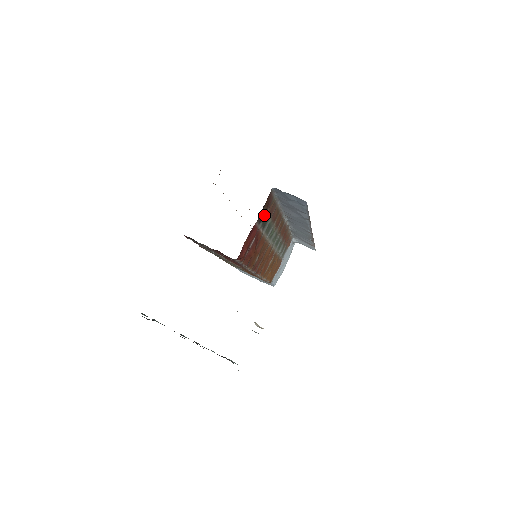
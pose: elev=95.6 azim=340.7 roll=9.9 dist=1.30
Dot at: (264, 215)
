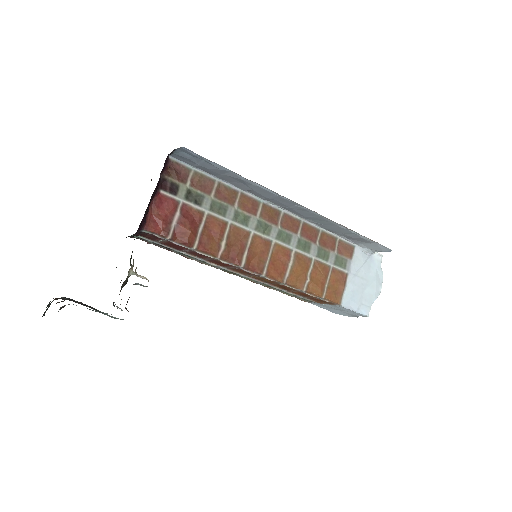
Dot at: (181, 187)
